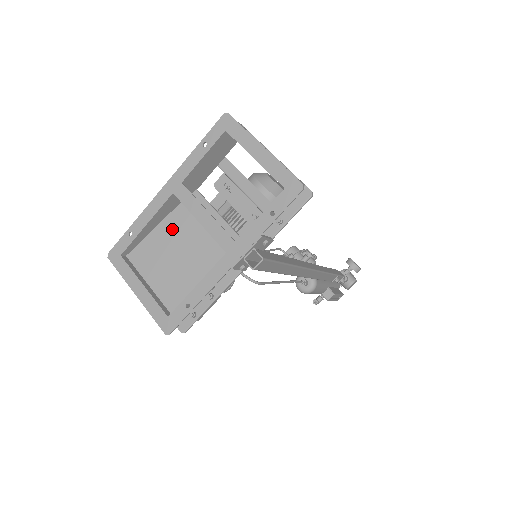
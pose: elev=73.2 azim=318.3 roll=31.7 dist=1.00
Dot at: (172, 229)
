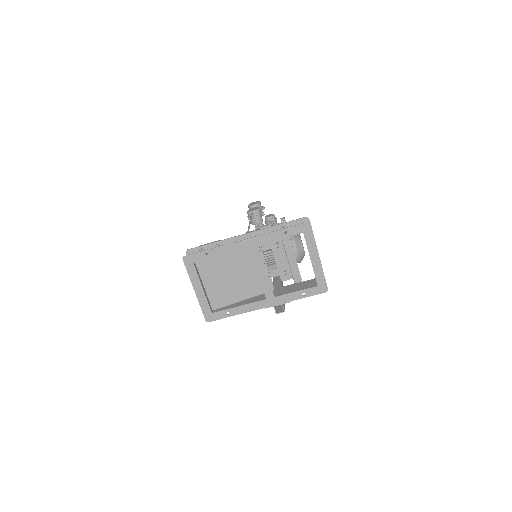
Dot at: (233, 259)
